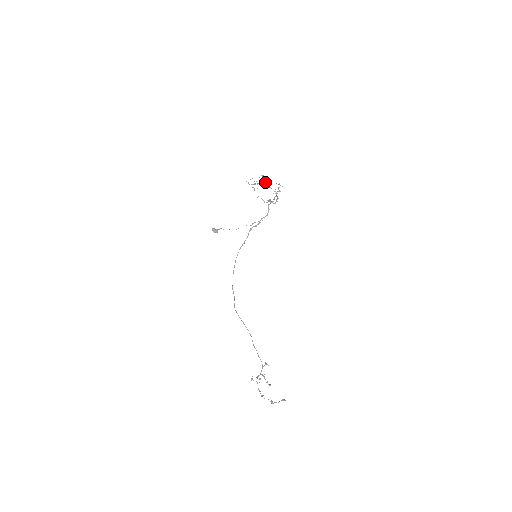
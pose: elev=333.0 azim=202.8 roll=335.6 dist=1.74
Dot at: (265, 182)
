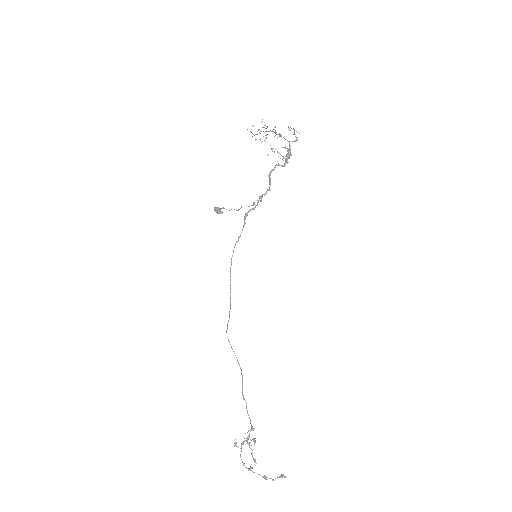
Dot at: (274, 127)
